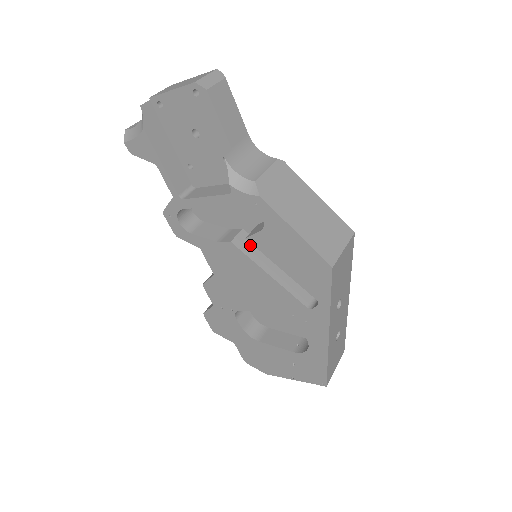
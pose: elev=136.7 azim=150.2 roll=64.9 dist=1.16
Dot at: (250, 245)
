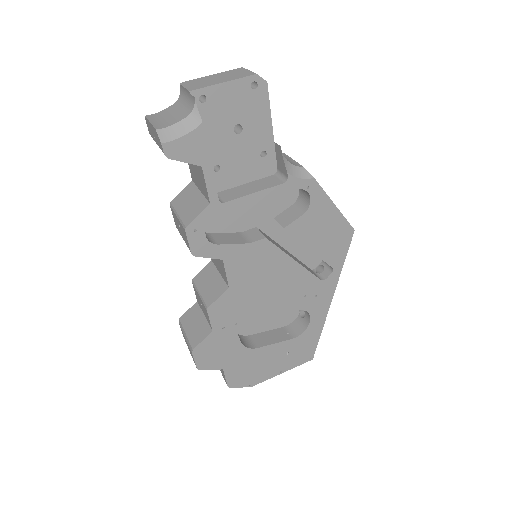
Dot at: (271, 240)
